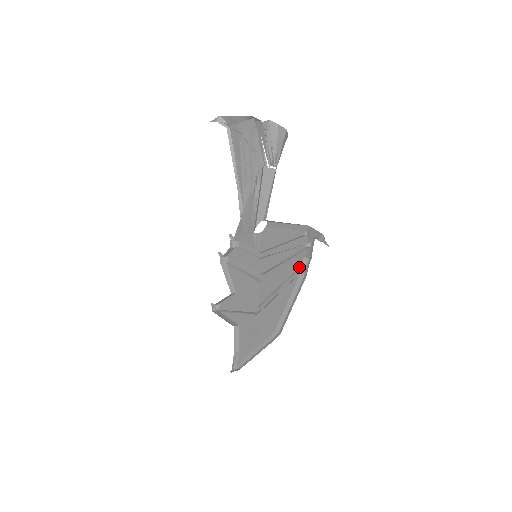
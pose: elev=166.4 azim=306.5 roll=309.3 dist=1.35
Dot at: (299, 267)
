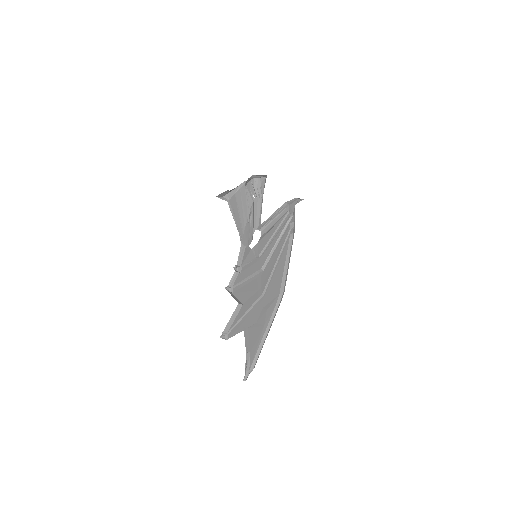
Dot at: (288, 232)
